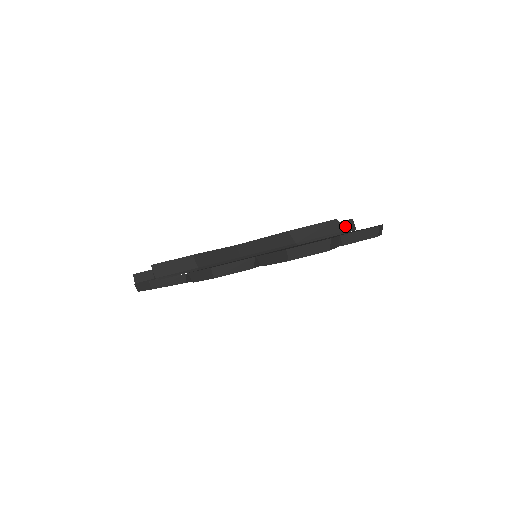
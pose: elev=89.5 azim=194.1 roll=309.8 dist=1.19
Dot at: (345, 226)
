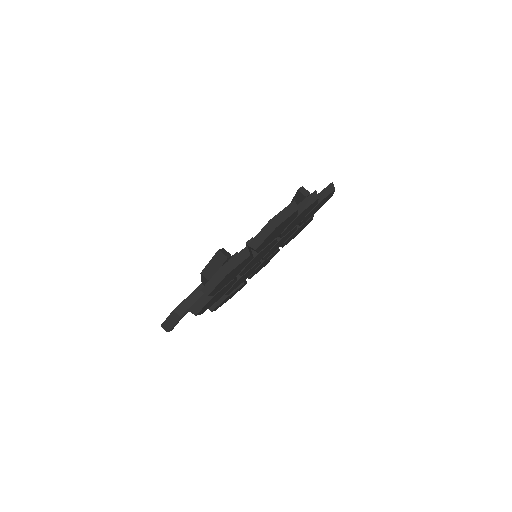
Dot at: (299, 197)
